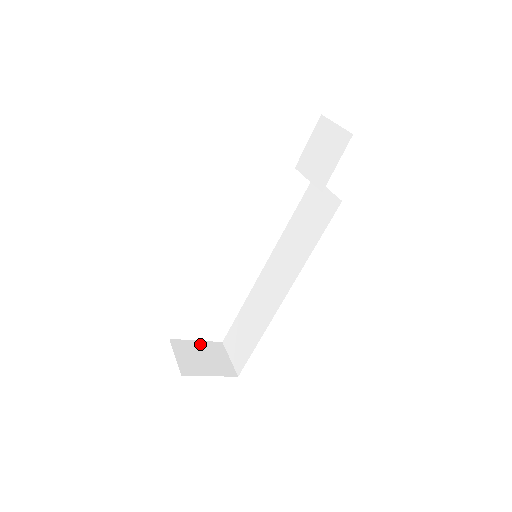
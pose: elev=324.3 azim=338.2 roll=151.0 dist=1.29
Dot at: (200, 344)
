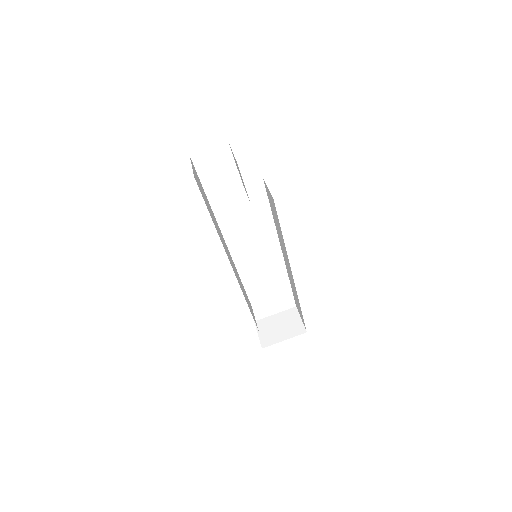
Dot at: (277, 316)
